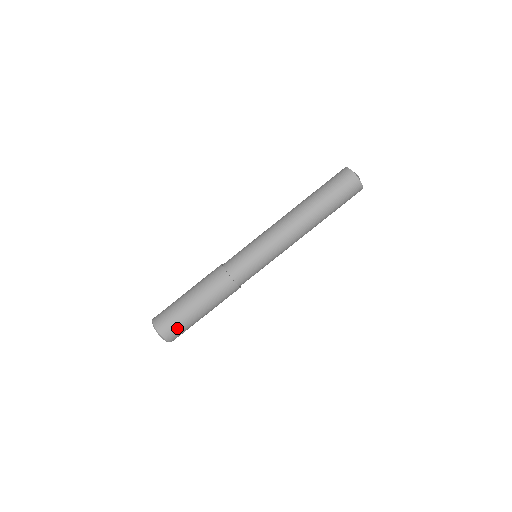
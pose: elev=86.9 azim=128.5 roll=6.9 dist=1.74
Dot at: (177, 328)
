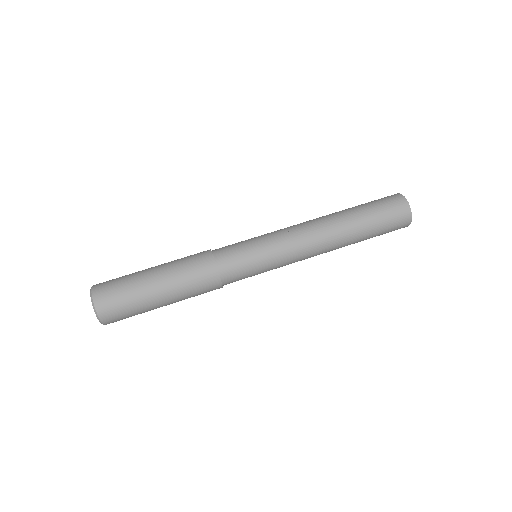
Dot at: (125, 315)
